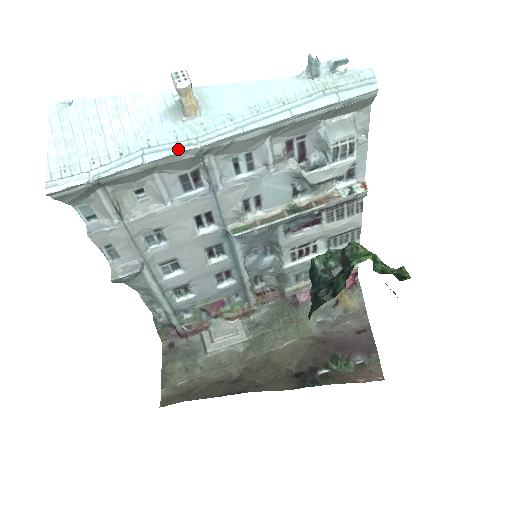
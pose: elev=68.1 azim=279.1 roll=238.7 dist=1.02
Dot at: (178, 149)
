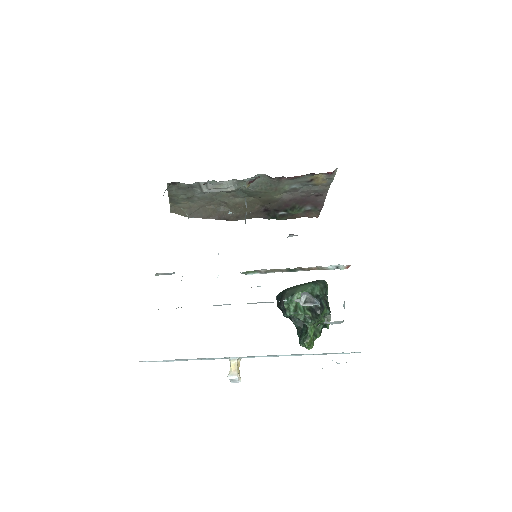
Dot at: occluded
